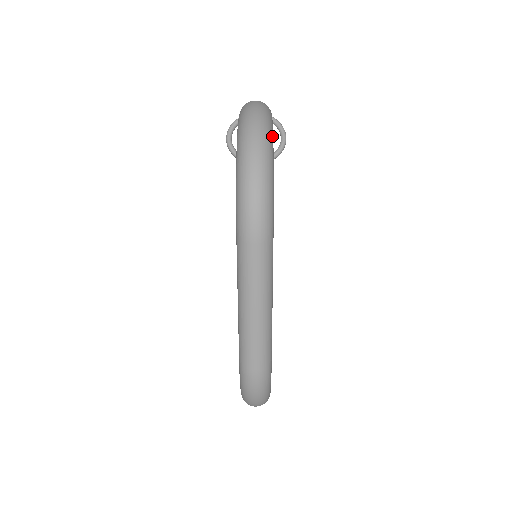
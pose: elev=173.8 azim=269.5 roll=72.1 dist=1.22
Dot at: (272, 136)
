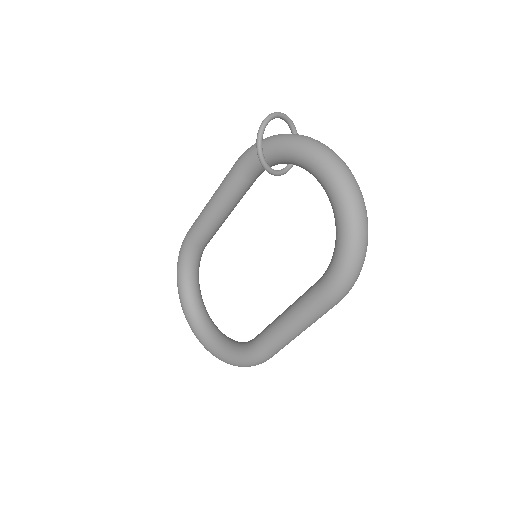
Dot at: occluded
